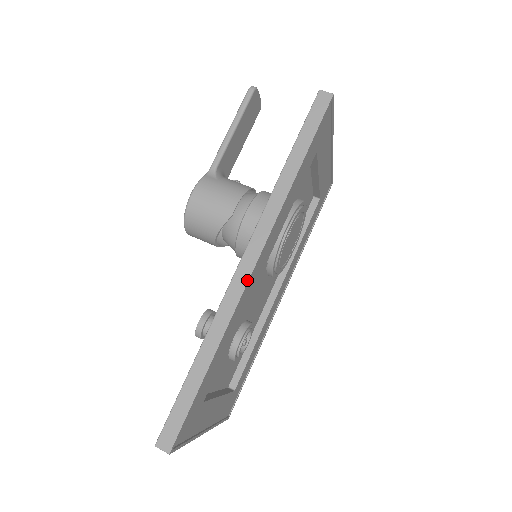
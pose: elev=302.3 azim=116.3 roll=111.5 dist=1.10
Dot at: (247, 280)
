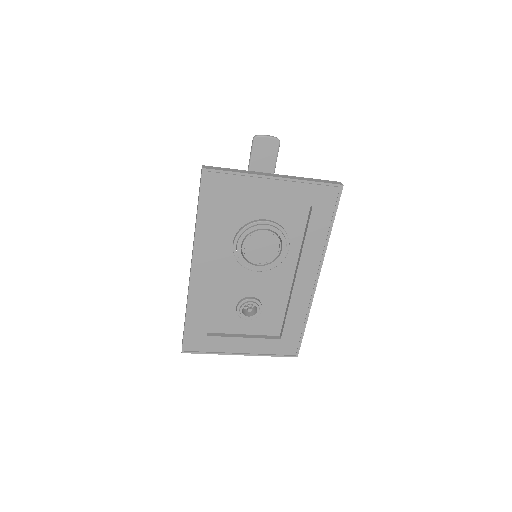
Dot at: (190, 279)
